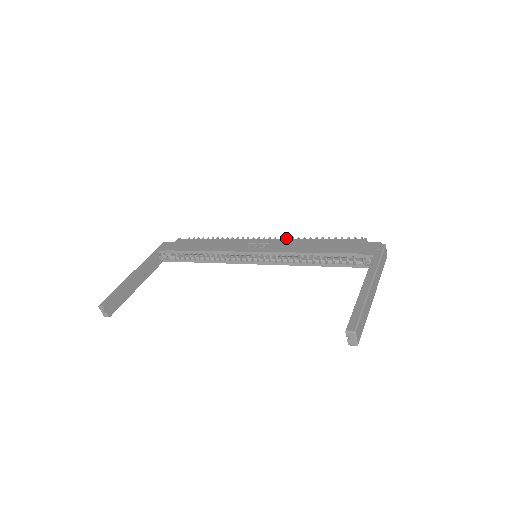
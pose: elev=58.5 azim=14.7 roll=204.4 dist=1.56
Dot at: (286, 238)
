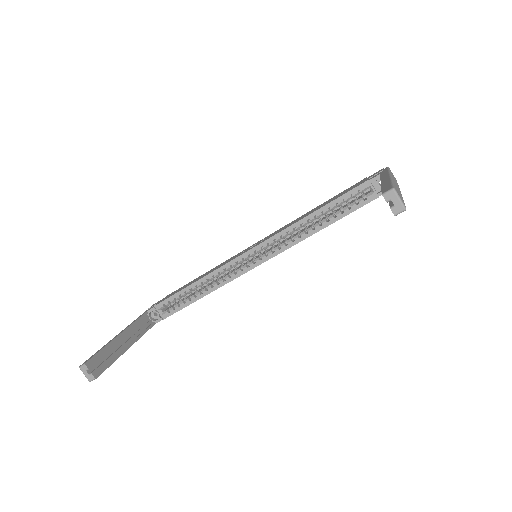
Dot at: occluded
